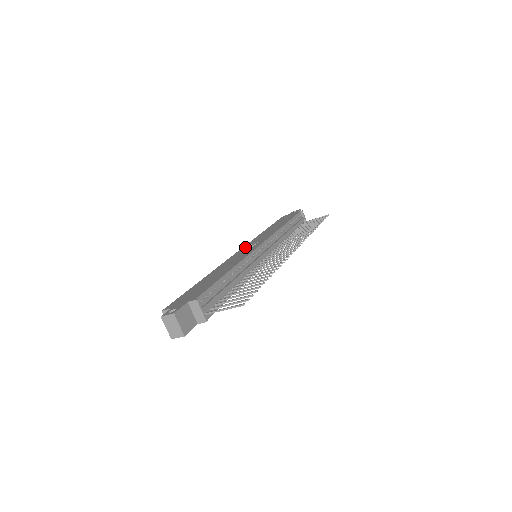
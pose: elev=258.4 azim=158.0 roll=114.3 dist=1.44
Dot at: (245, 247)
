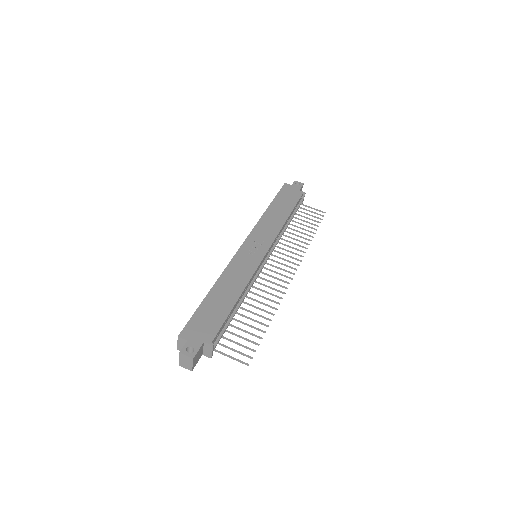
Dot at: (250, 241)
